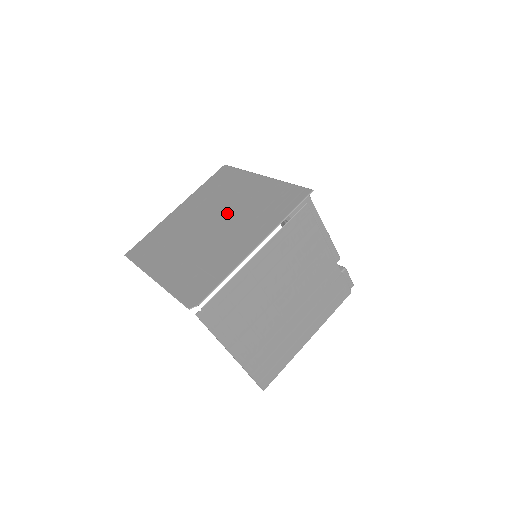
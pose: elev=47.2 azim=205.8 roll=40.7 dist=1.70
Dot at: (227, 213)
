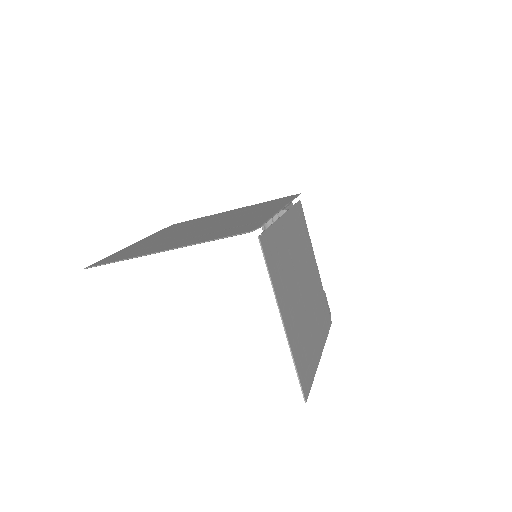
Dot at: (216, 220)
